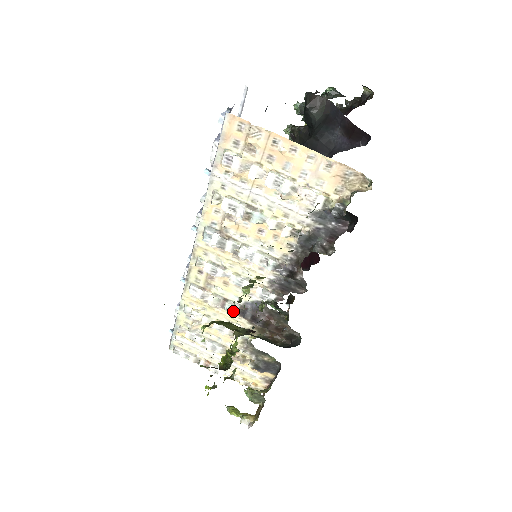
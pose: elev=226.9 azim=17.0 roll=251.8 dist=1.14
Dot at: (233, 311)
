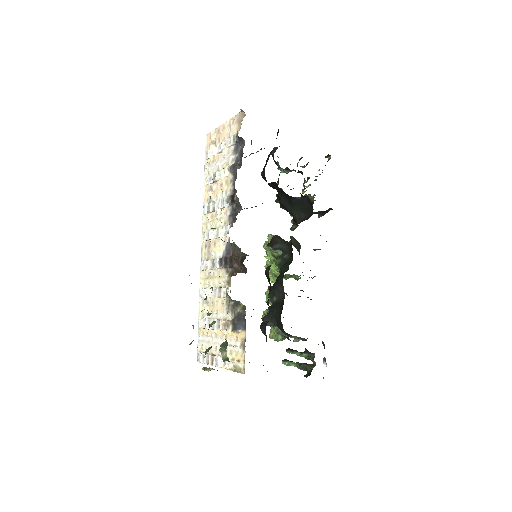
Dot at: (217, 264)
